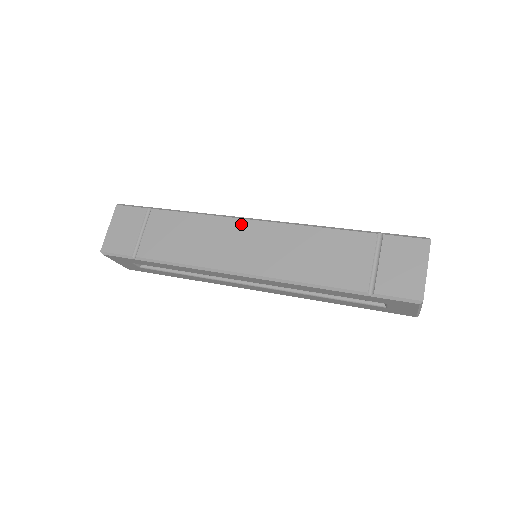
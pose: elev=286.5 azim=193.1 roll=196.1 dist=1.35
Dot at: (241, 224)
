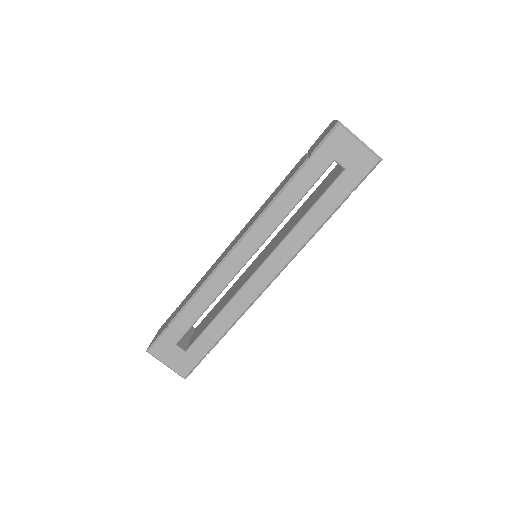
Dot at: (231, 243)
